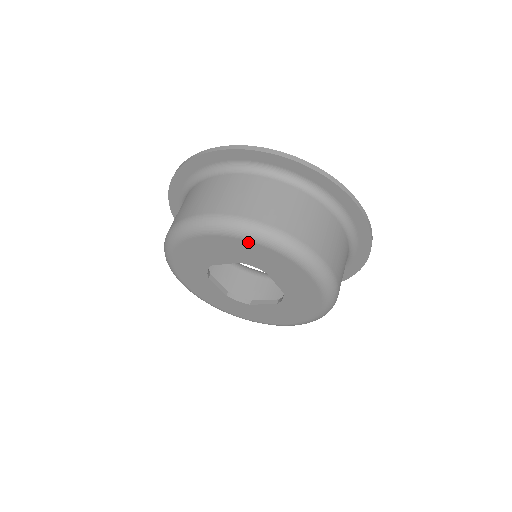
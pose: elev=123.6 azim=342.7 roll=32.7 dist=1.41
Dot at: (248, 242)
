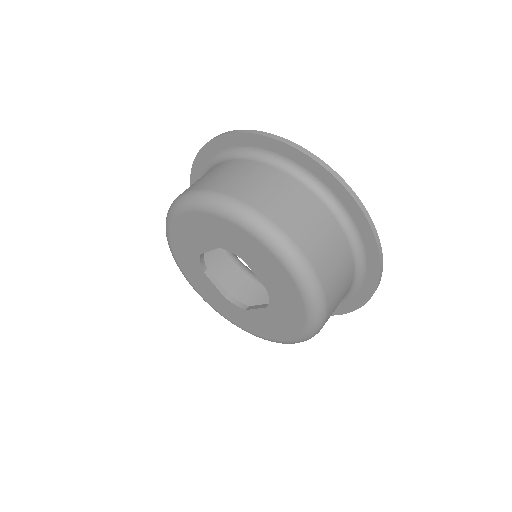
Dot at: (217, 217)
